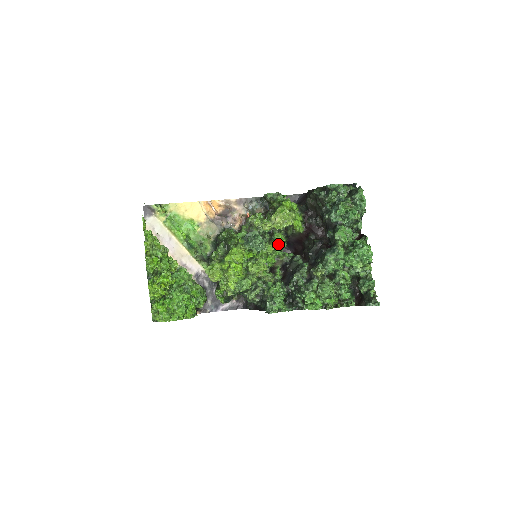
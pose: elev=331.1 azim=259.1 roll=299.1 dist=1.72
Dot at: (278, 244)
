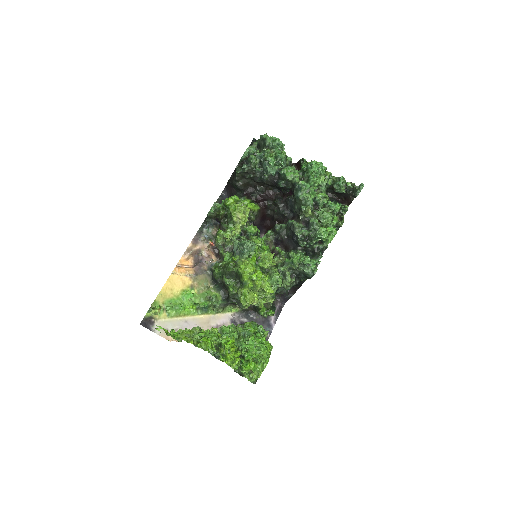
Dot at: (255, 234)
